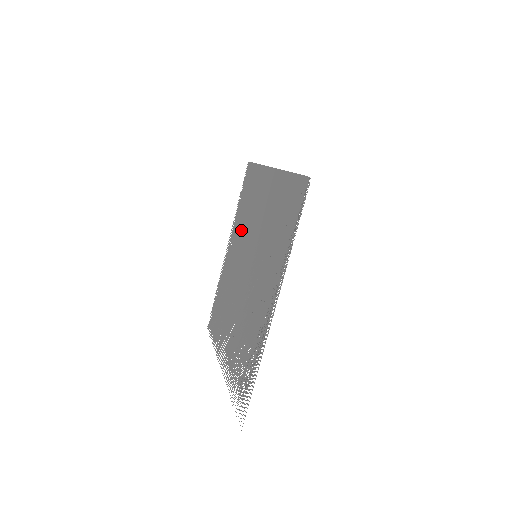
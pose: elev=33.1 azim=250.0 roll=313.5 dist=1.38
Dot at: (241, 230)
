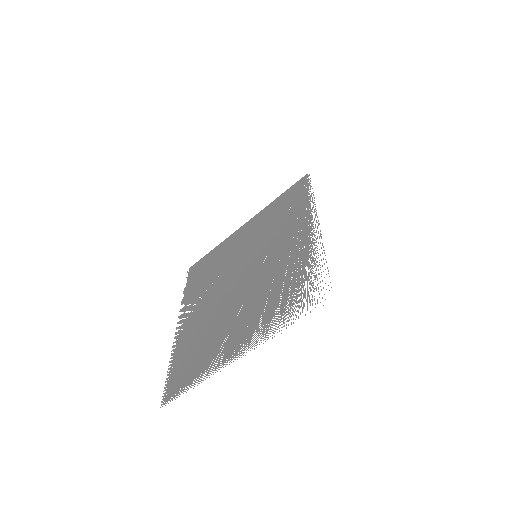
Dot at: (208, 287)
